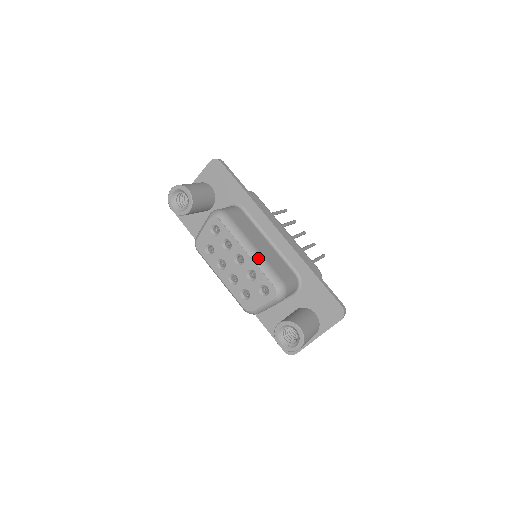
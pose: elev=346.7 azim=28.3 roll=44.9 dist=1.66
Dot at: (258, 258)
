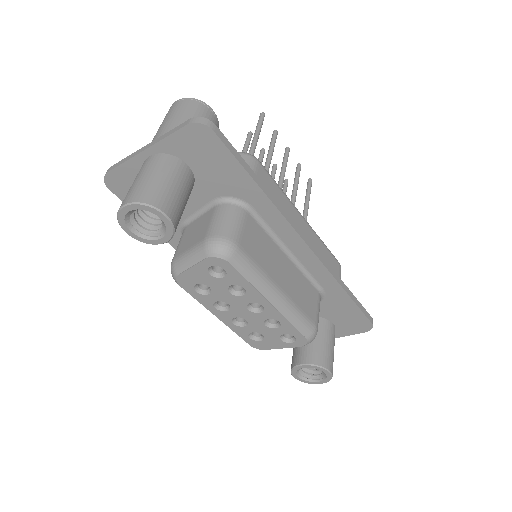
Dot at: (286, 307)
